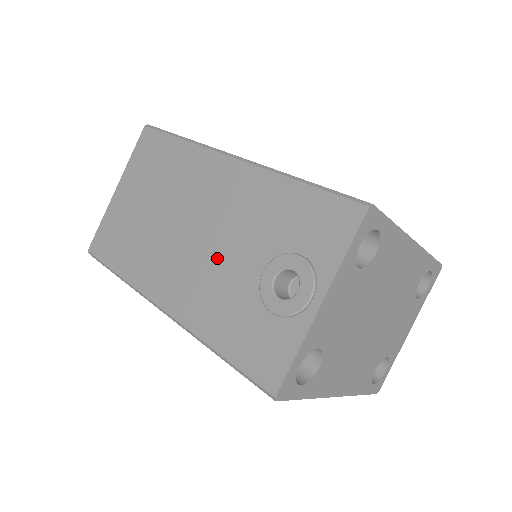
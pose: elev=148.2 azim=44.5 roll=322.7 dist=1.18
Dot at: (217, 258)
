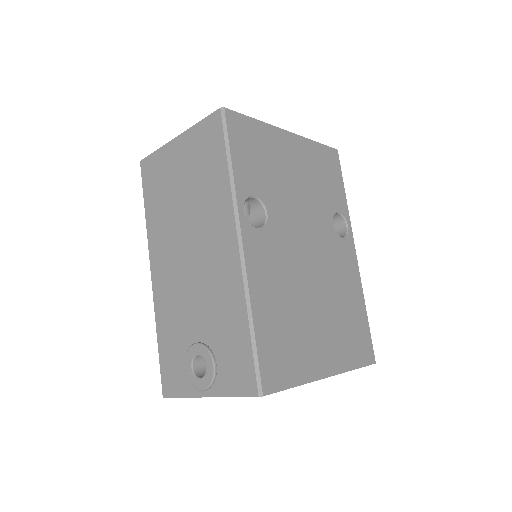
Dot at: (188, 294)
